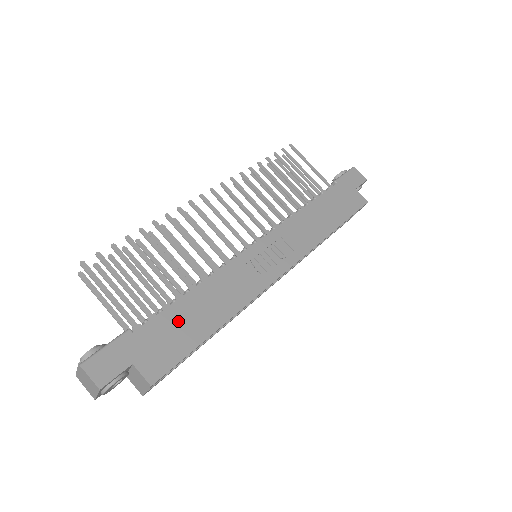
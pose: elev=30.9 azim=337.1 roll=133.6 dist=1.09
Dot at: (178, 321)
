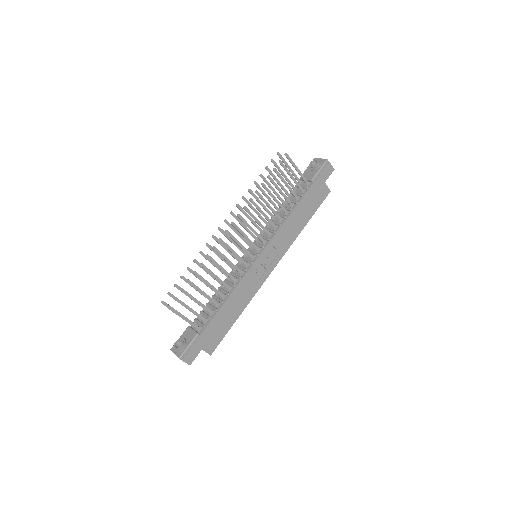
Dot at: (220, 321)
